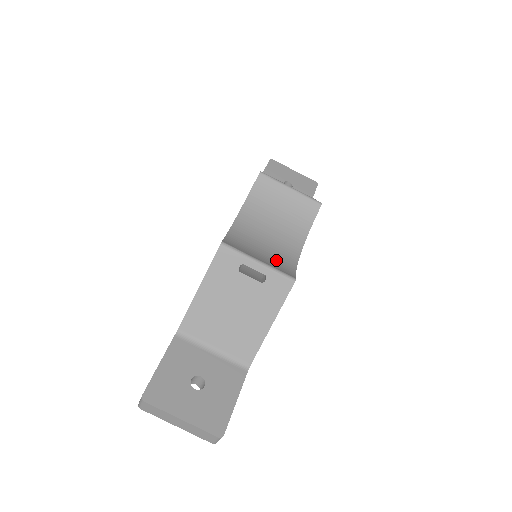
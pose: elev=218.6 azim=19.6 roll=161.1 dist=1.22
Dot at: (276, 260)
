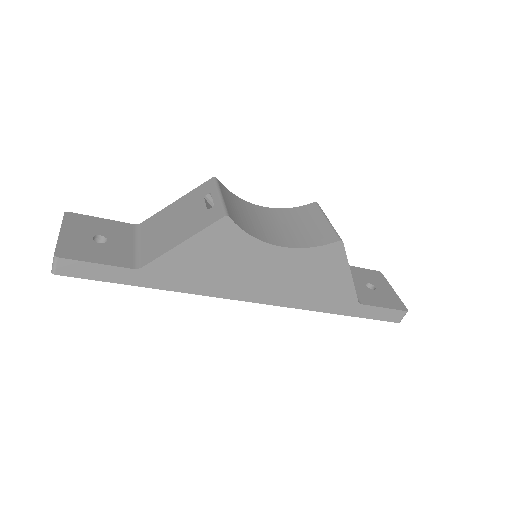
Dot at: (242, 220)
